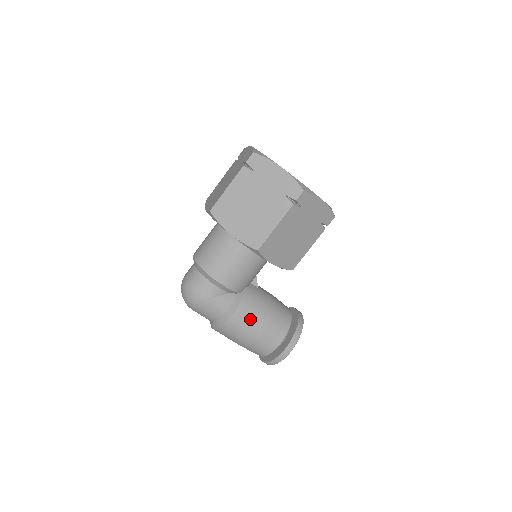
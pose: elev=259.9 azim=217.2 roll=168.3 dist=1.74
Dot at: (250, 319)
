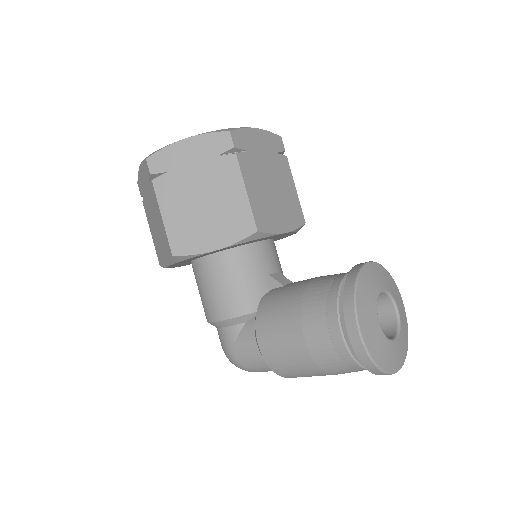
Dot at: (277, 332)
